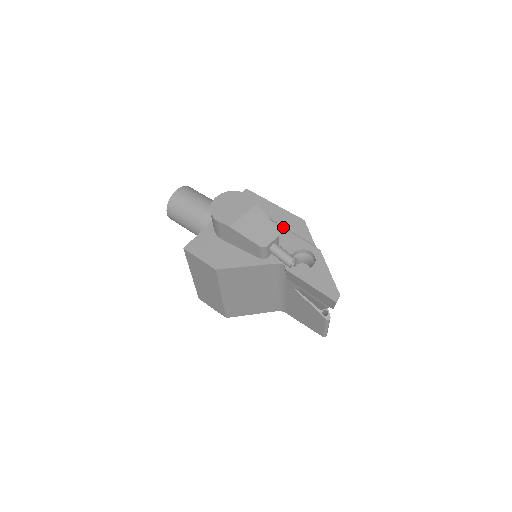
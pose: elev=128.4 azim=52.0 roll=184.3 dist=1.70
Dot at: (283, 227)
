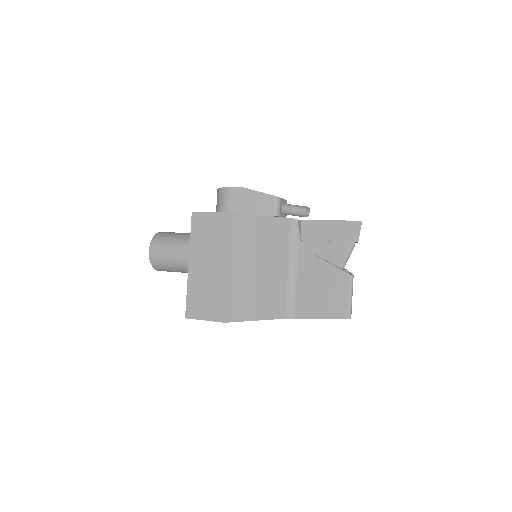
Dot at: occluded
